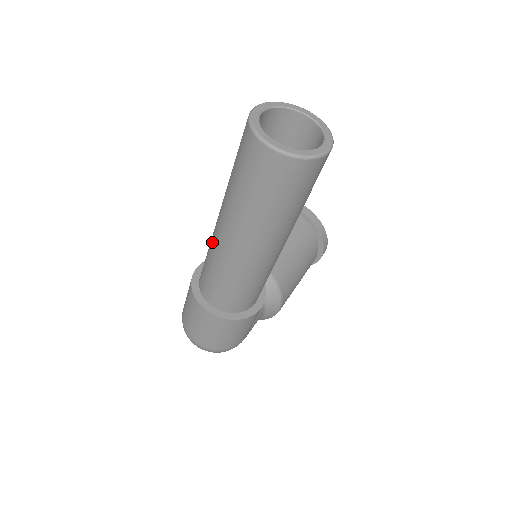
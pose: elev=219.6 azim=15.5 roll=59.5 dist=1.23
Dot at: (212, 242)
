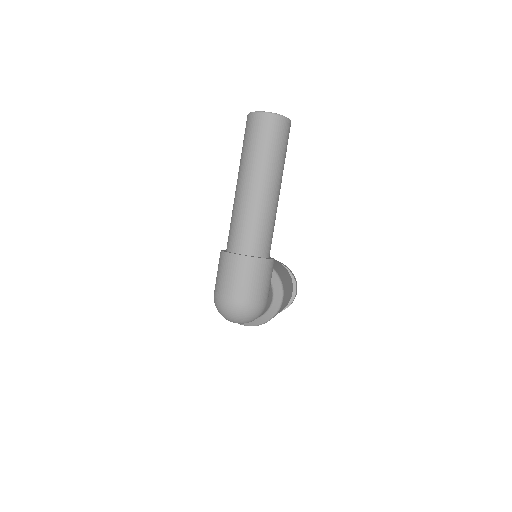
Dot at: (235, 203)
